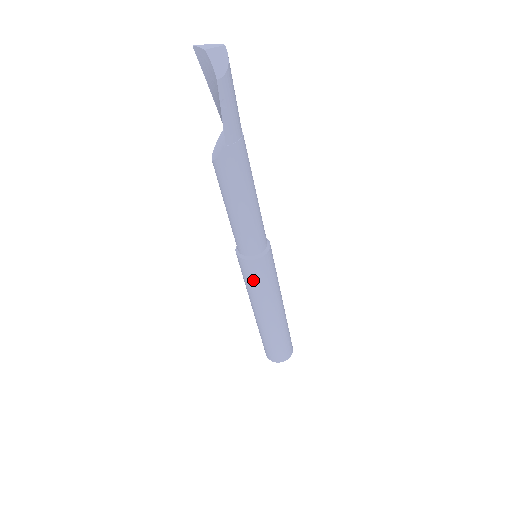
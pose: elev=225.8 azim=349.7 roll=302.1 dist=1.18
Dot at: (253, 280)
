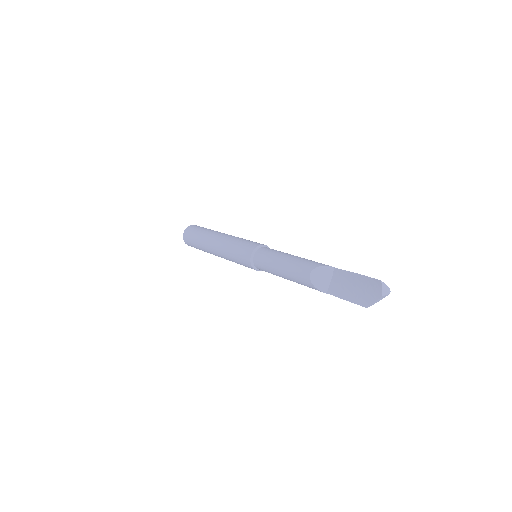
Dot at: (241, 264)
